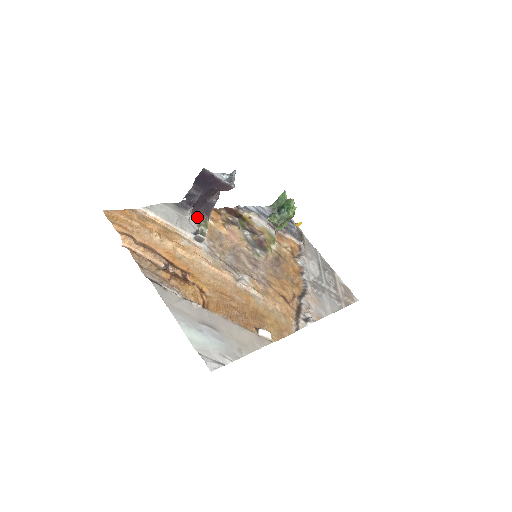
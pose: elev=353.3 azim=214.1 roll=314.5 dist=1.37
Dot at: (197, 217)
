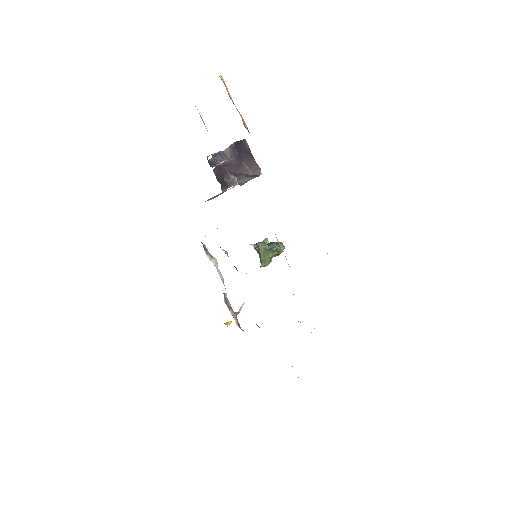
Dot at: occluded
